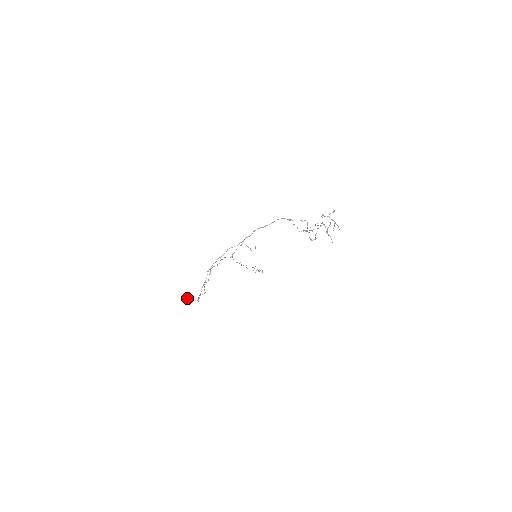
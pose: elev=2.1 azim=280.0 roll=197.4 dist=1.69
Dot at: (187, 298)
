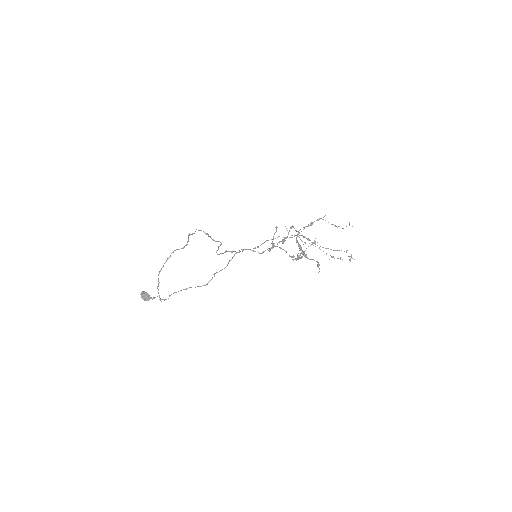
Dot at: (141, 295)
